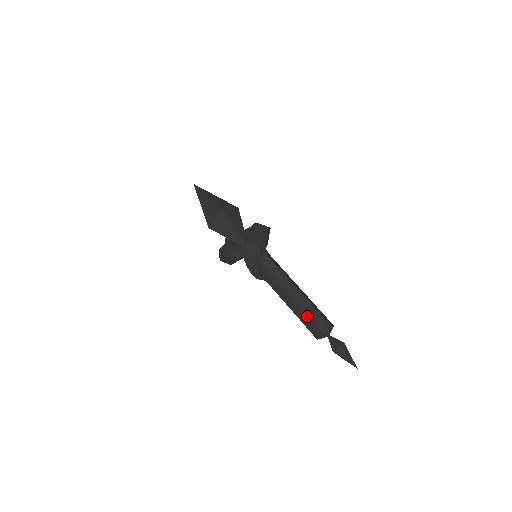
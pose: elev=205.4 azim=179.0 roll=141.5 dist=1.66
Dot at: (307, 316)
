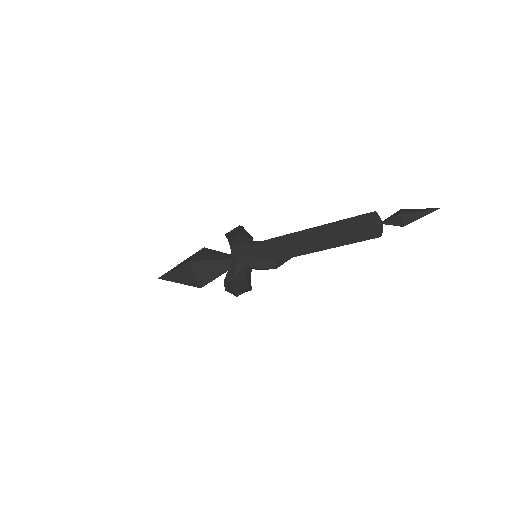
Dot at: (344, 233)
